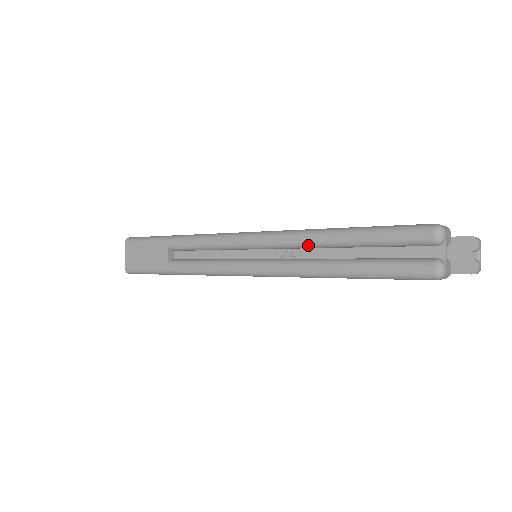
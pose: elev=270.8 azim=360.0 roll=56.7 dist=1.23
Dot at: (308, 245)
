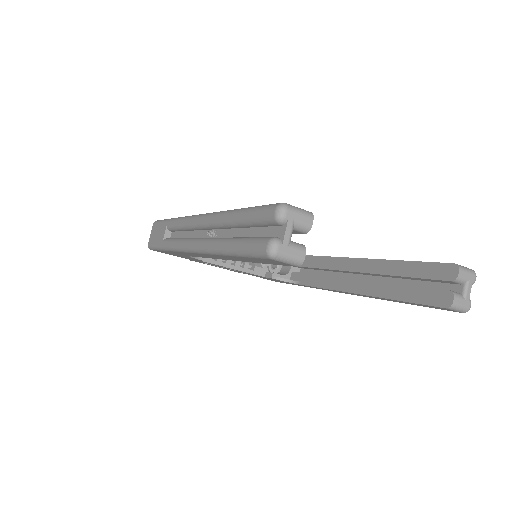
Dot at: (218, 224)
